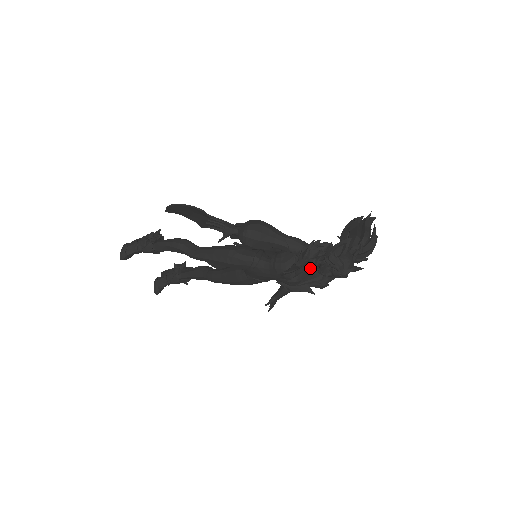
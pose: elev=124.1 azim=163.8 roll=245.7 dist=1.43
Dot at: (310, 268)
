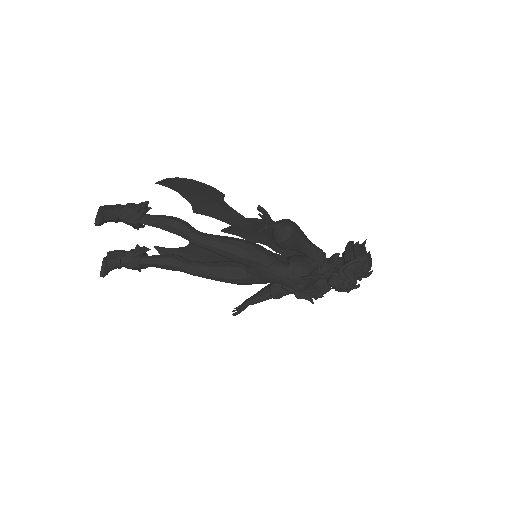
Dot at: (319, 278)
